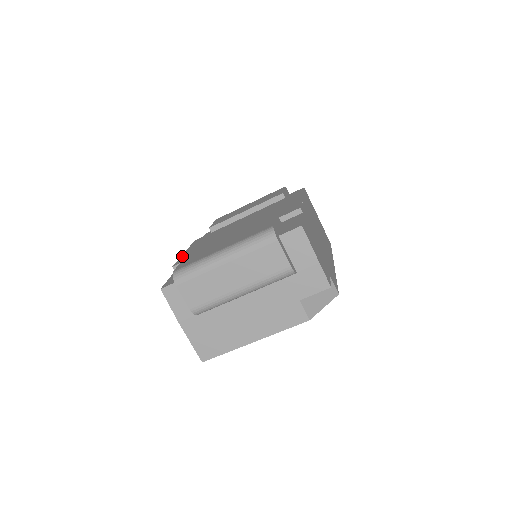
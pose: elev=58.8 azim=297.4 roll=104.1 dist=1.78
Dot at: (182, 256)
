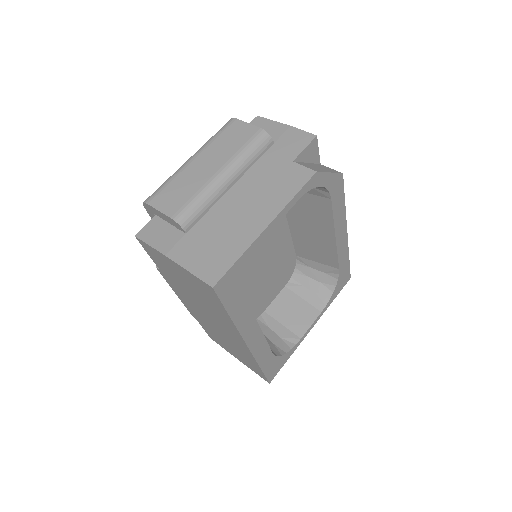
Dot at: occluded
